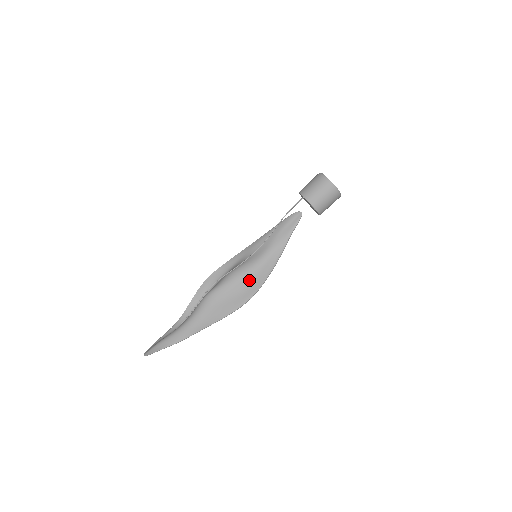
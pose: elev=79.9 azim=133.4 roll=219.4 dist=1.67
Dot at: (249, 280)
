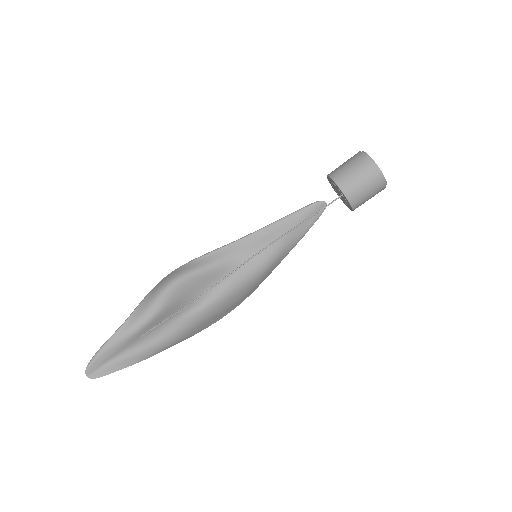
Dot at: (247, 289)
